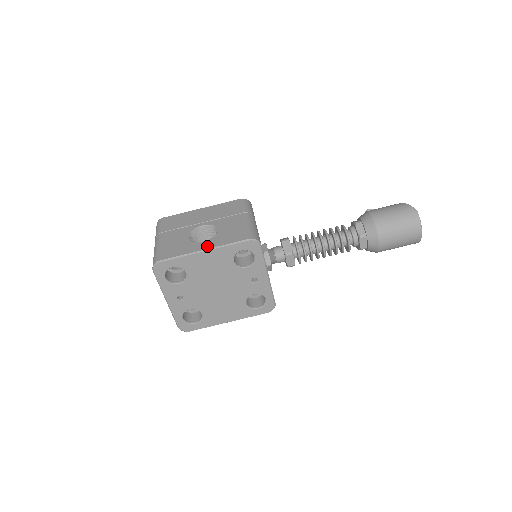
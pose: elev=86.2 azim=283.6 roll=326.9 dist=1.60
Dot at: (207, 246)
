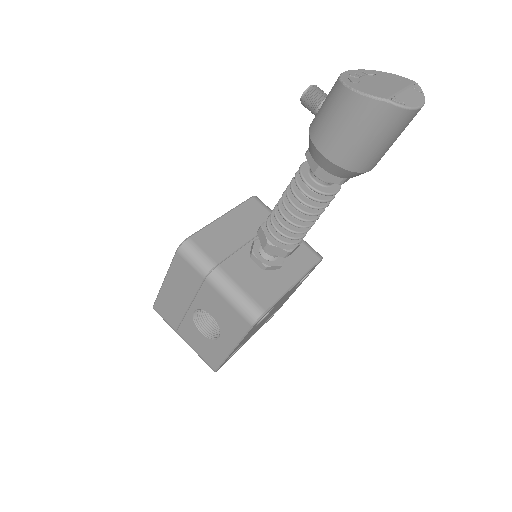
Dot at: (229, 345)
